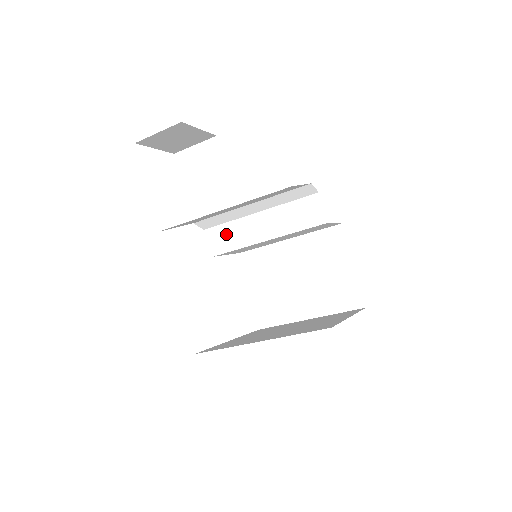
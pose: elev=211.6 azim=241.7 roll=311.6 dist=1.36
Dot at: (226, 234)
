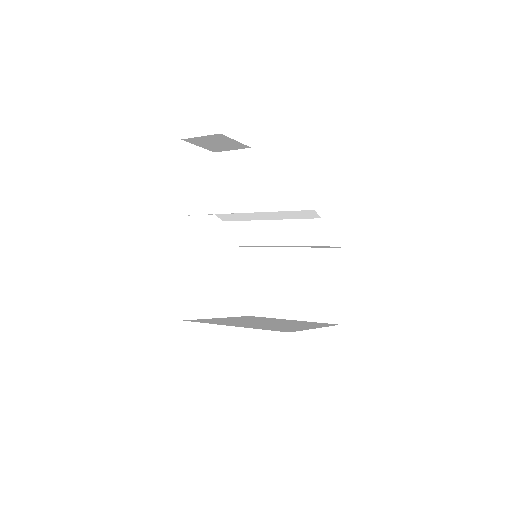
Dot at: (239, 230)
